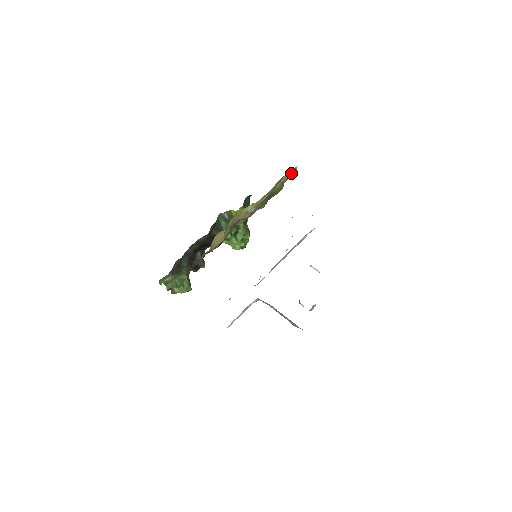
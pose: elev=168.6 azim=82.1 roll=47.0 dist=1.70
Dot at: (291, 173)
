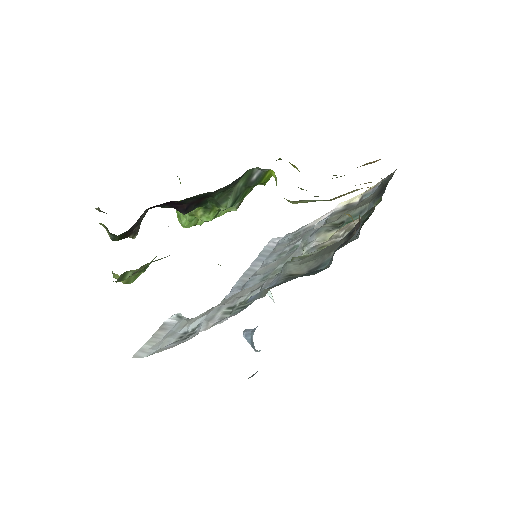
Dot at: (369, 163)
